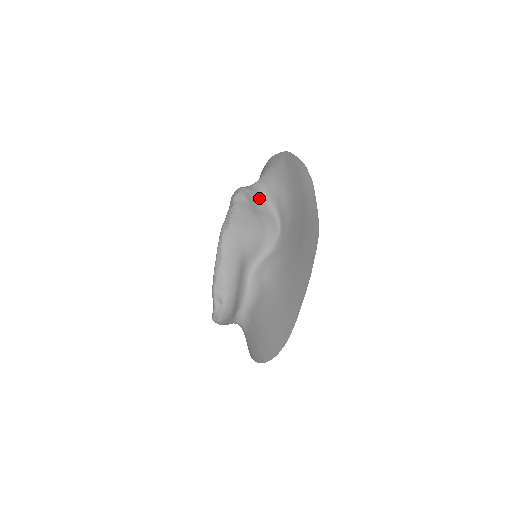
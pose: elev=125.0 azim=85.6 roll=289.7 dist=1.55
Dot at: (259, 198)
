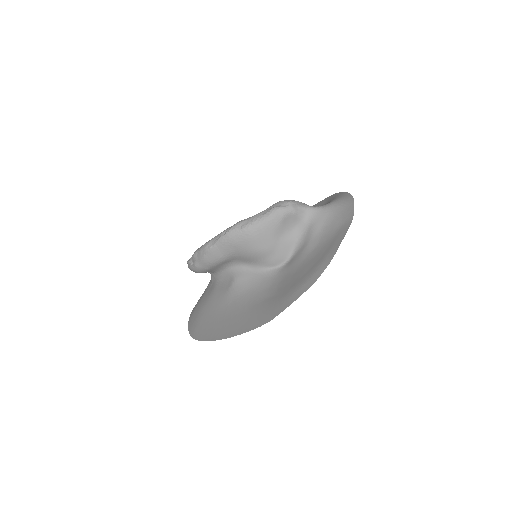
Dot at: (297, 225)
